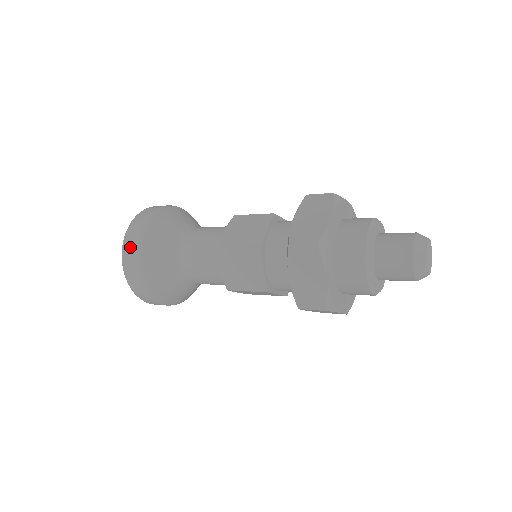
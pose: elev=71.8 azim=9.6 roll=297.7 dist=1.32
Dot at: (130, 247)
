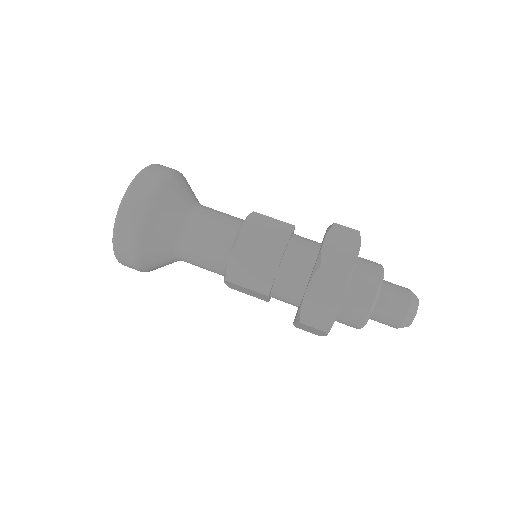
Dot at: (136, 200)
